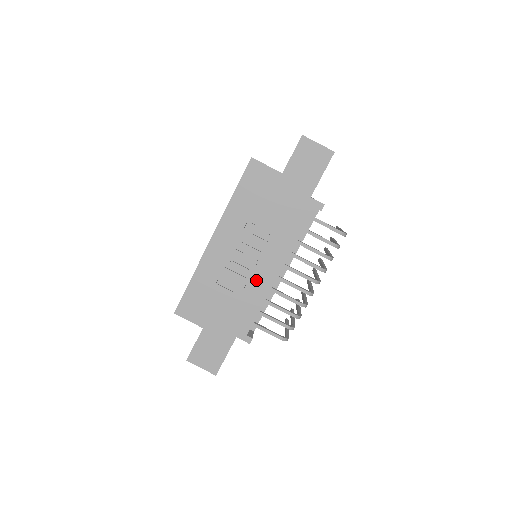
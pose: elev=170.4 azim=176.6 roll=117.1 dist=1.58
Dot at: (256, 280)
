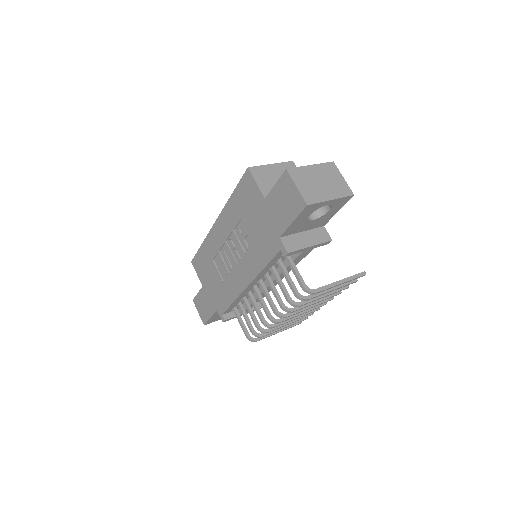
Dot at: (233, 279)
